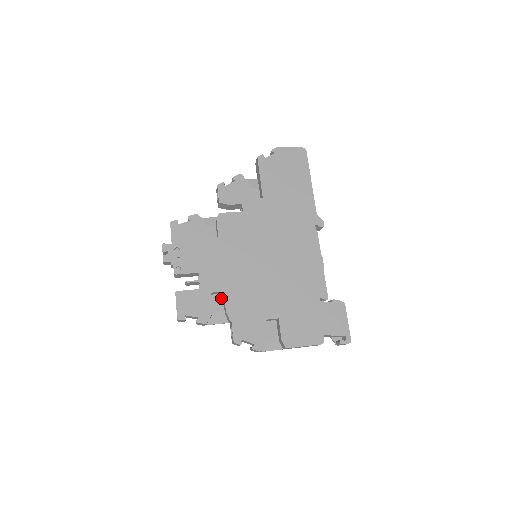
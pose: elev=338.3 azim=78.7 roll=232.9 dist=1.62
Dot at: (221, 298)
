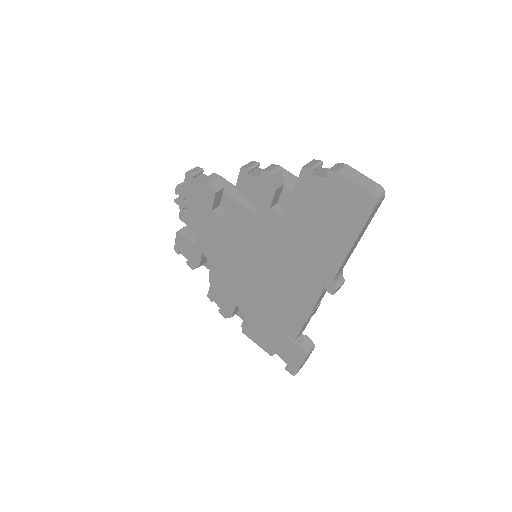
Dot at: occluded
